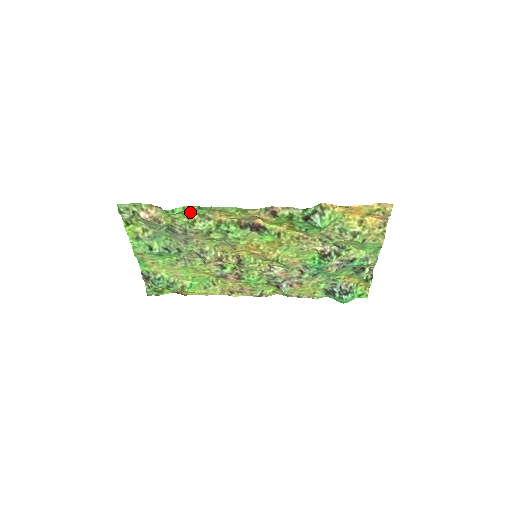
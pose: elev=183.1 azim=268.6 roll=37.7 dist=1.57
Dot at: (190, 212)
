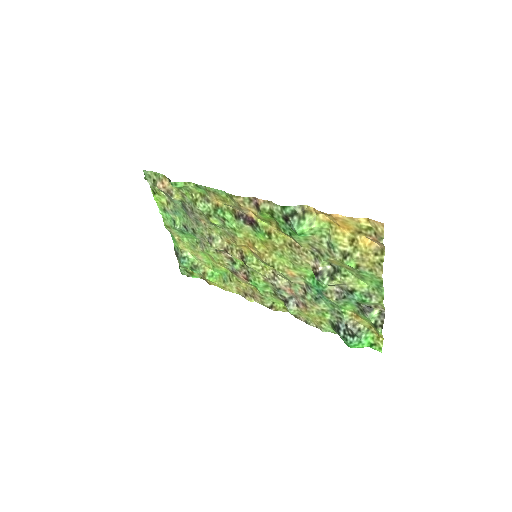
Dot at: (192, 189)
